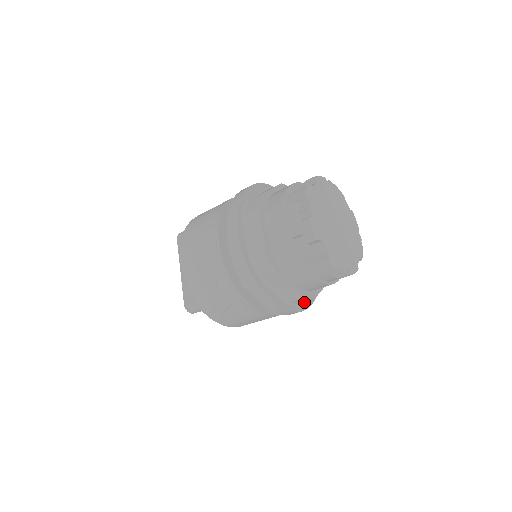
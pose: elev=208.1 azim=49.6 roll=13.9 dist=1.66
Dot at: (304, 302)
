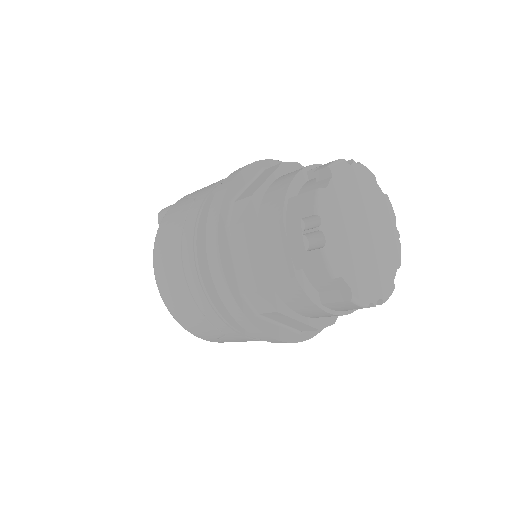
Dot at: occluded
